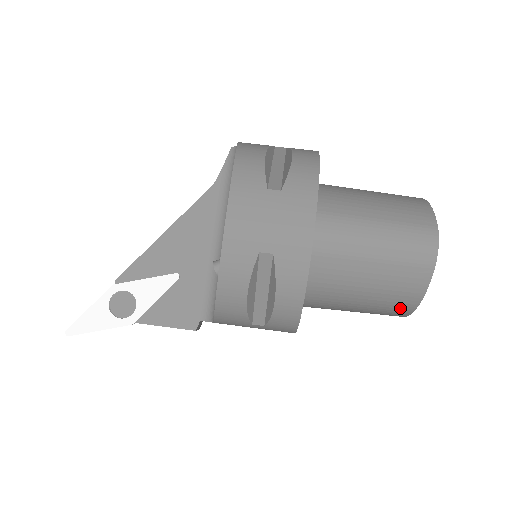
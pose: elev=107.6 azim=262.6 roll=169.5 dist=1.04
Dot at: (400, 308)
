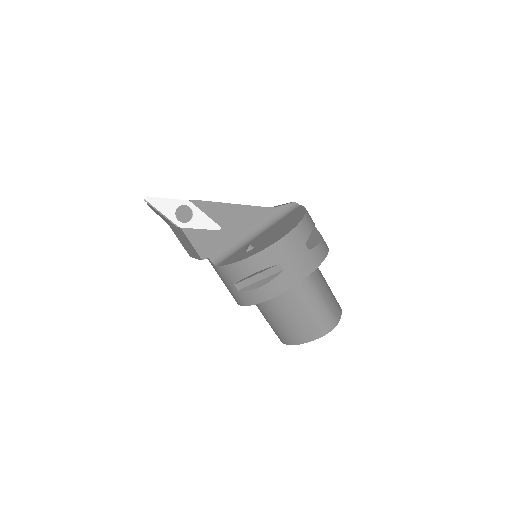
Dot at: (291, 338)
